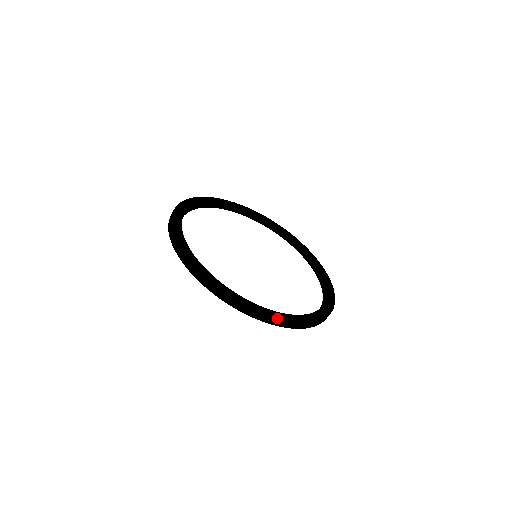
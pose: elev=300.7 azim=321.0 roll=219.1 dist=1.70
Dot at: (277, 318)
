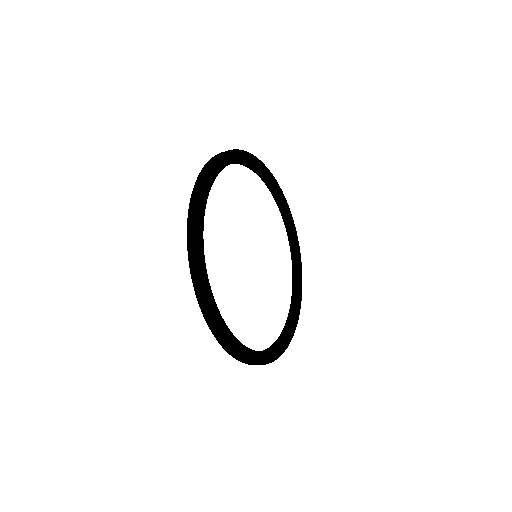
Dot at: (221, 331)
